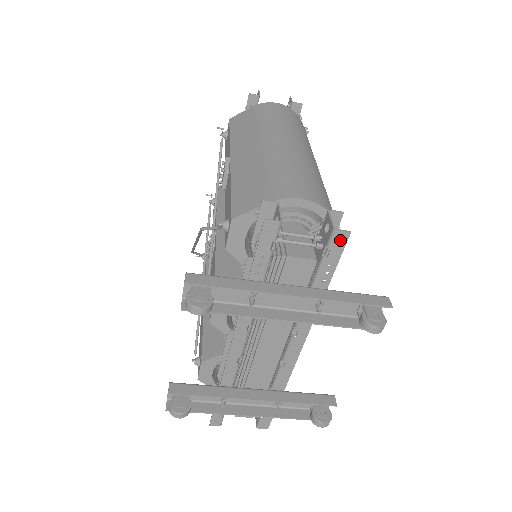
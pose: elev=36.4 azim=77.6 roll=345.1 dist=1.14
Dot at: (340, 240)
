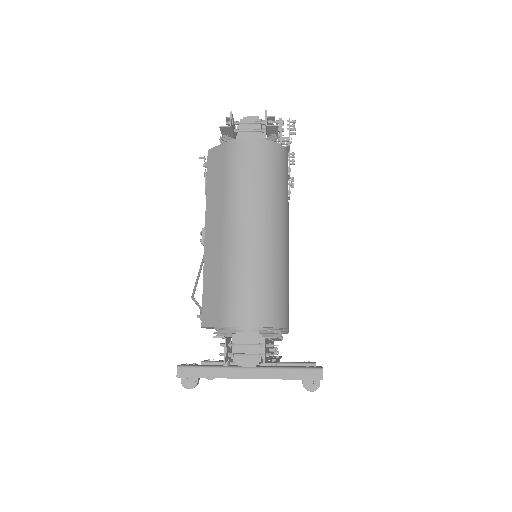
Dot at: (271, 363)
